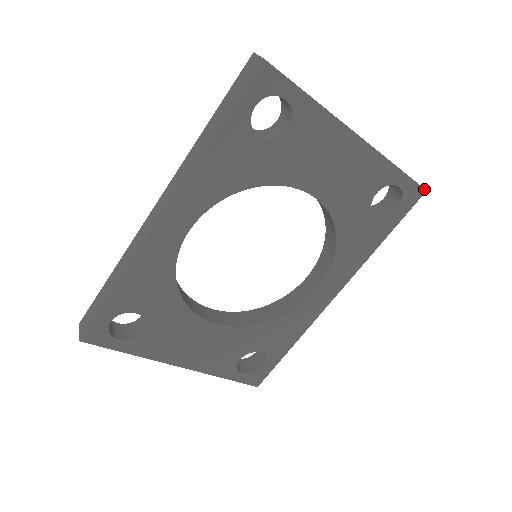
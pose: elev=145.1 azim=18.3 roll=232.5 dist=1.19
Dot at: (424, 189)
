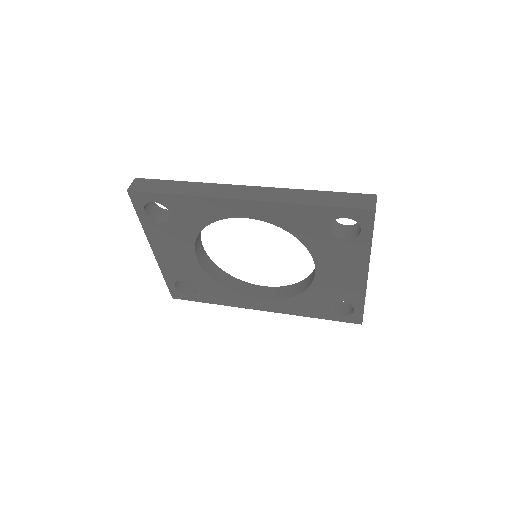
Dot at: occluded
